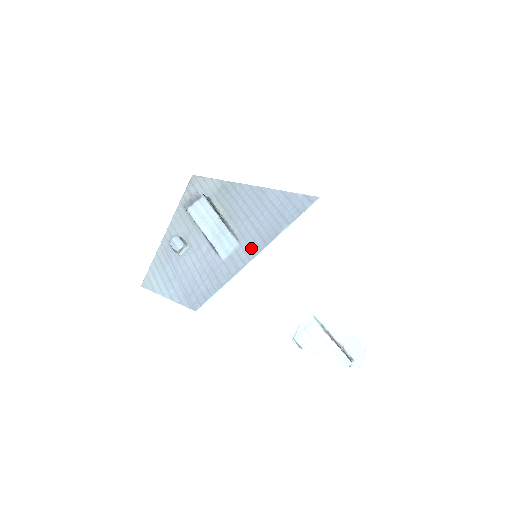
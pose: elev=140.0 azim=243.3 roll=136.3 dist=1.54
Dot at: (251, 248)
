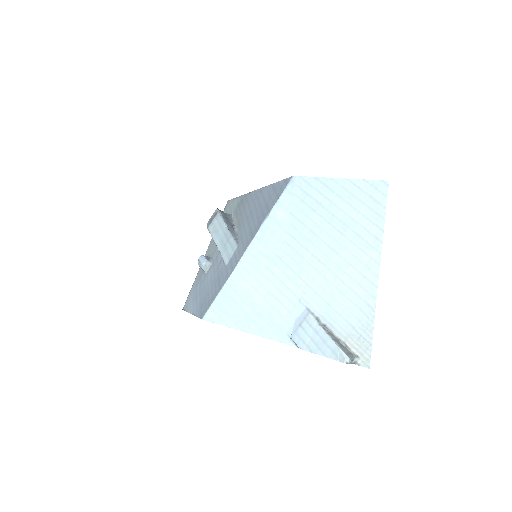
Dot at: (243, 246)
